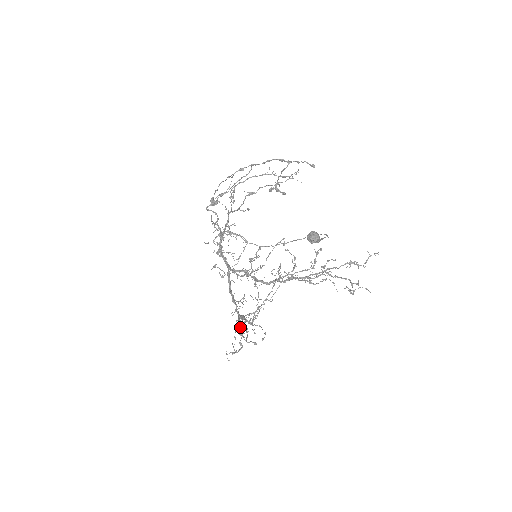
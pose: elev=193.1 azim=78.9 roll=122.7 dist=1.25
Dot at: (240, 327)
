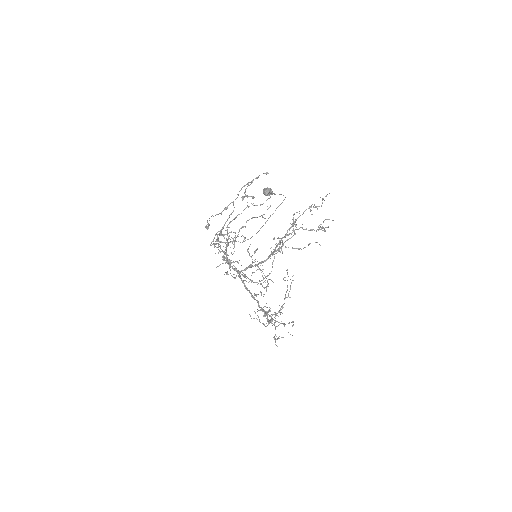
Dot at: occluded
